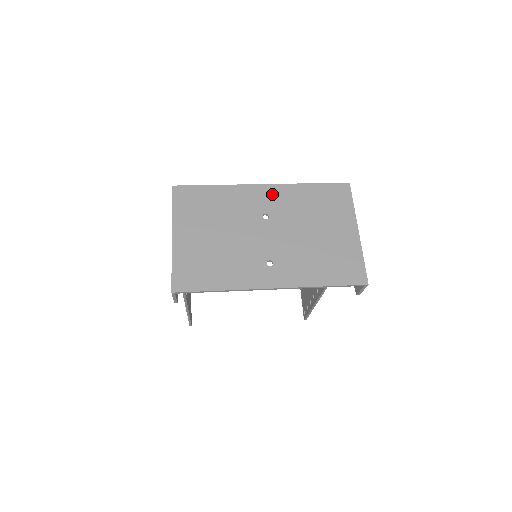
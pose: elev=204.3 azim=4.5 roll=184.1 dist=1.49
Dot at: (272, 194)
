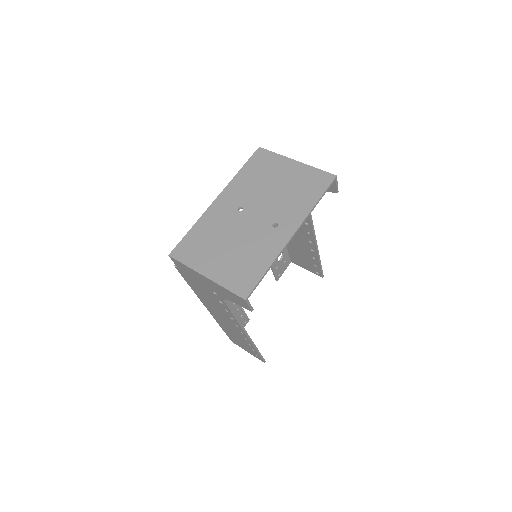
Dot at: (228, 196)
